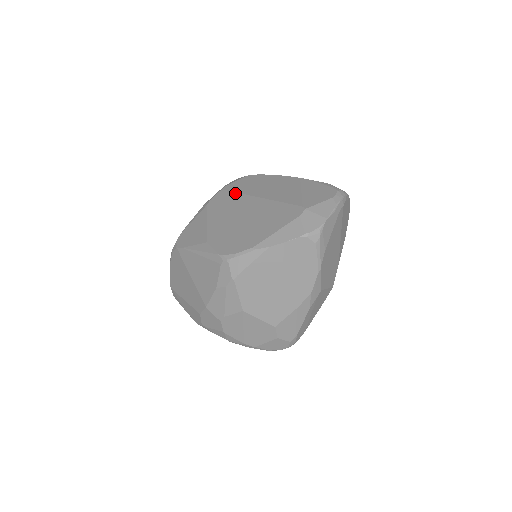
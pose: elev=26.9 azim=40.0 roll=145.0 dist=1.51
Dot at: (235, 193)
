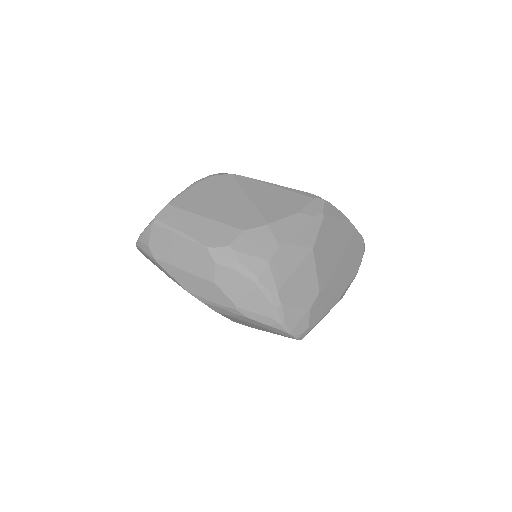
Dot at: occluded
